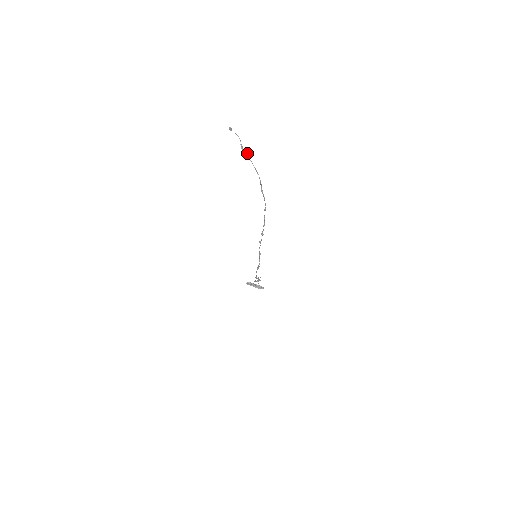
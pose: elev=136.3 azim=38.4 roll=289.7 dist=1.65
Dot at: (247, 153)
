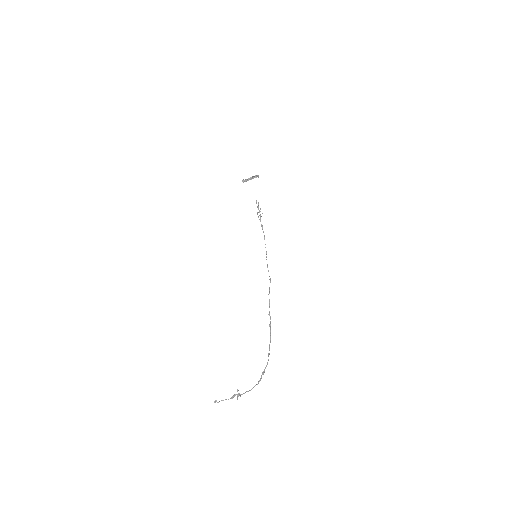
Dot at: occluded
